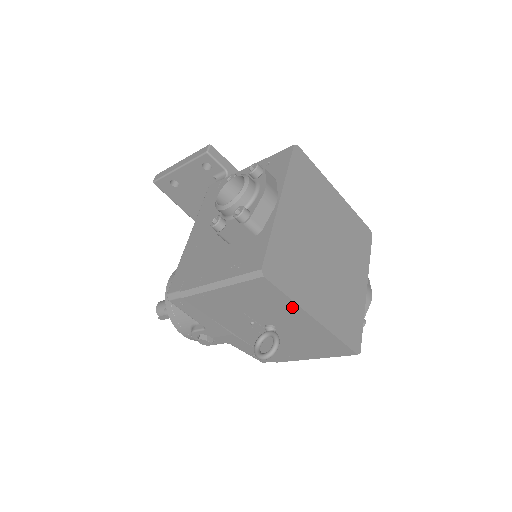
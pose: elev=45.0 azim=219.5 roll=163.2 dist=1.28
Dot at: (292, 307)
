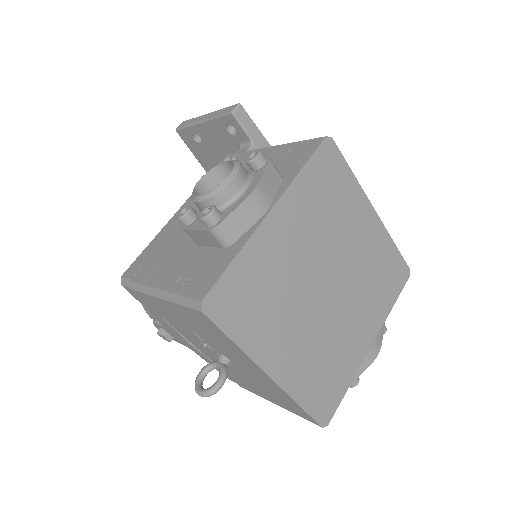
Dot at: (242, 353)
